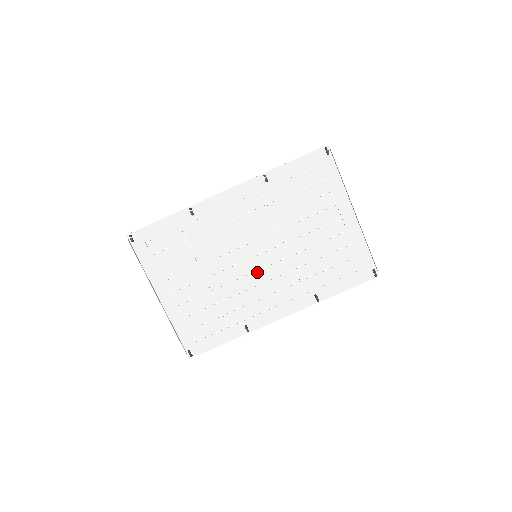
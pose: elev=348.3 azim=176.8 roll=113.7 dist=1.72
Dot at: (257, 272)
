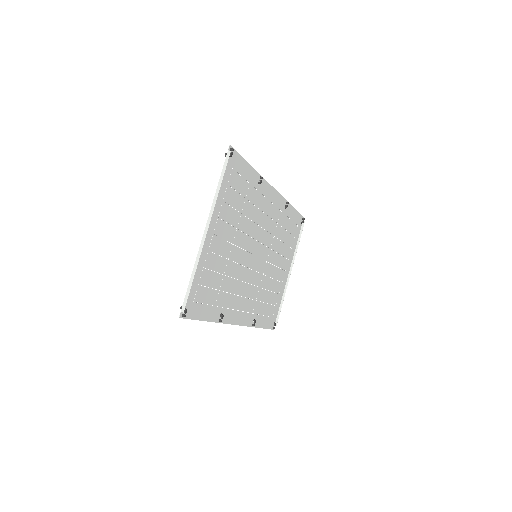
Dot at: (250, 270)
